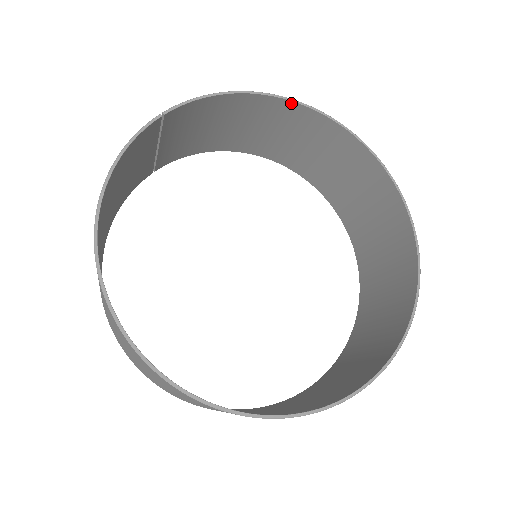
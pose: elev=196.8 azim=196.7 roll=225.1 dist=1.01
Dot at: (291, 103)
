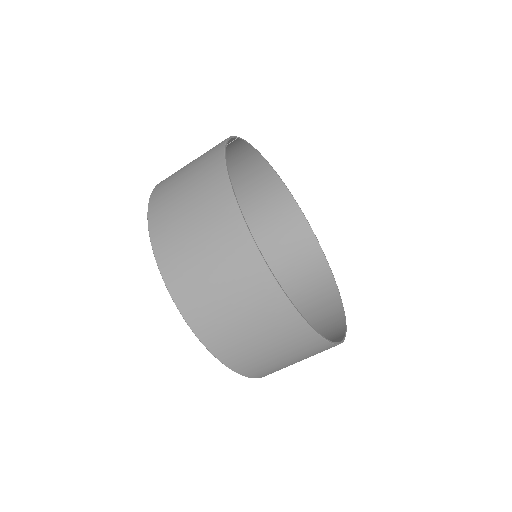
Dot at: (277, 177)
